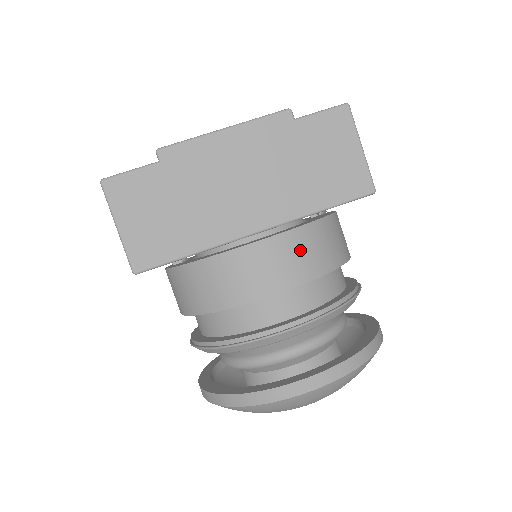
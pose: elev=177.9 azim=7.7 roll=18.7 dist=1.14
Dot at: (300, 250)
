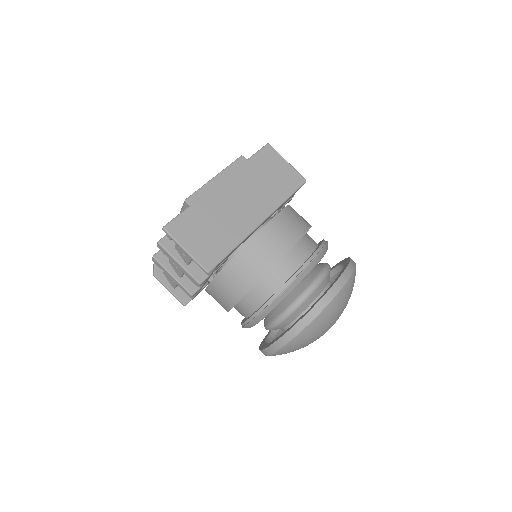
Dot at: (289, 221)
